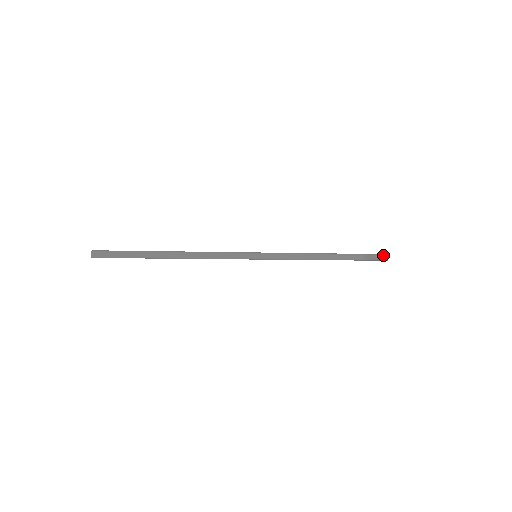
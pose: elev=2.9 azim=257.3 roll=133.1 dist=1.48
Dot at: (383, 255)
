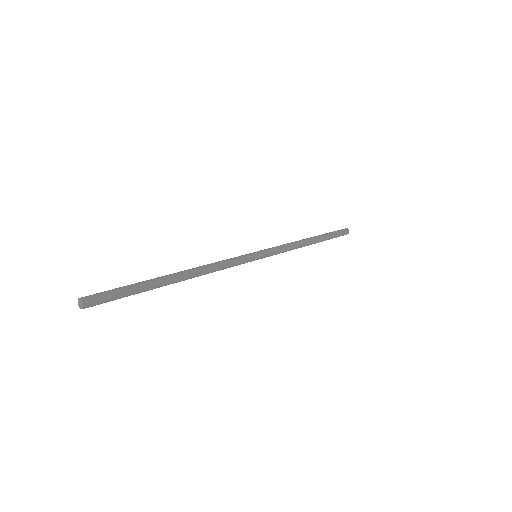
Dot at: (347, 233)
